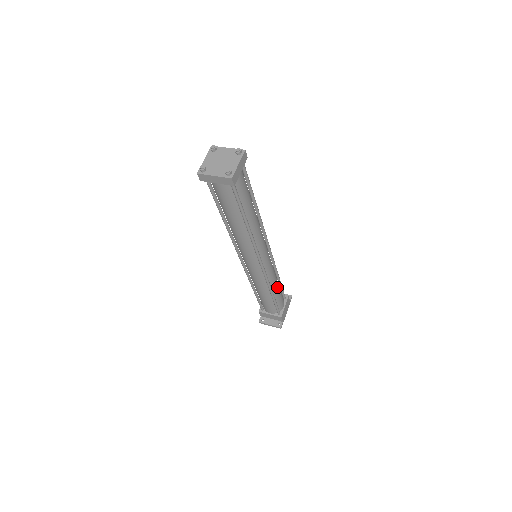
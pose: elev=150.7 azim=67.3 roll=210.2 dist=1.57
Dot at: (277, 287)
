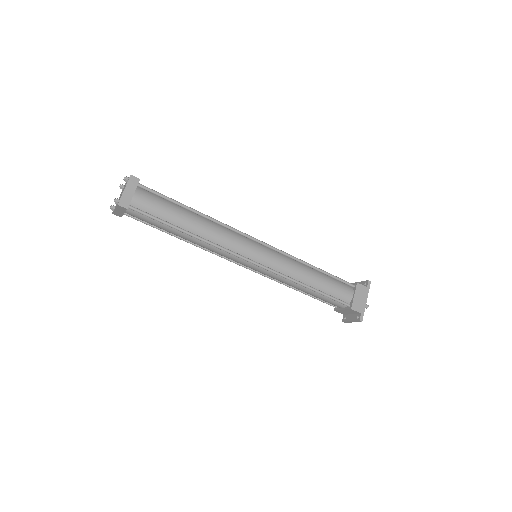
Dot at: (314, 278)
